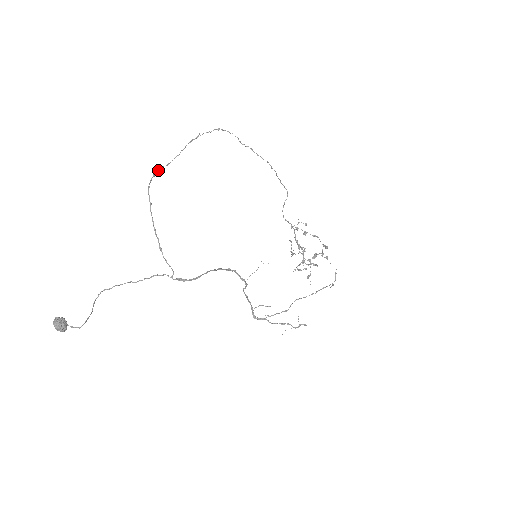
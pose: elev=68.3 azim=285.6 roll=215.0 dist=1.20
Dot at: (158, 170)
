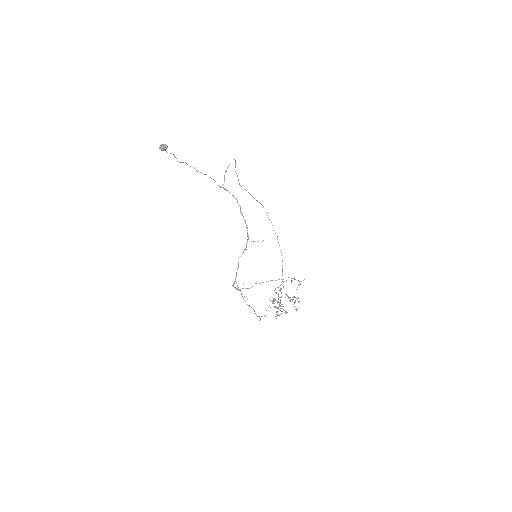
Dot at: (237, 175)
